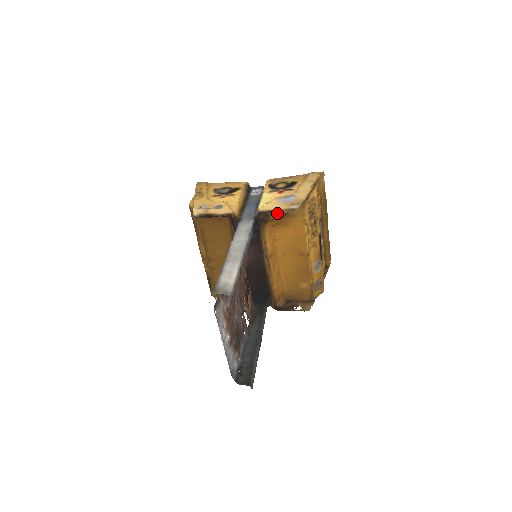
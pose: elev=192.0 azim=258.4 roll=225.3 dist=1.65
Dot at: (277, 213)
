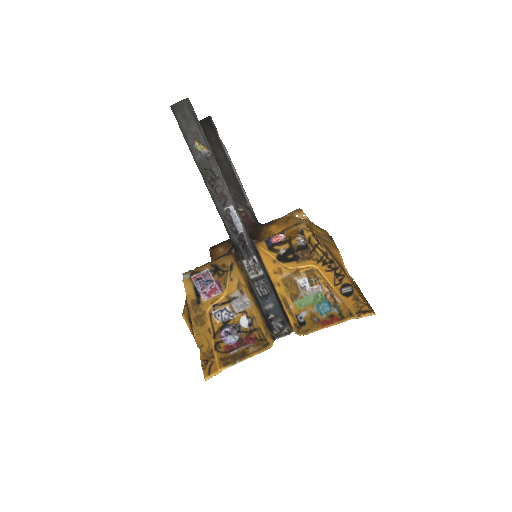
Dot at: (282, 218)
